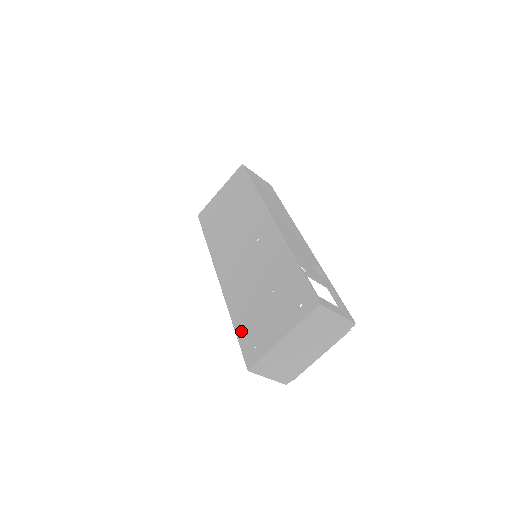
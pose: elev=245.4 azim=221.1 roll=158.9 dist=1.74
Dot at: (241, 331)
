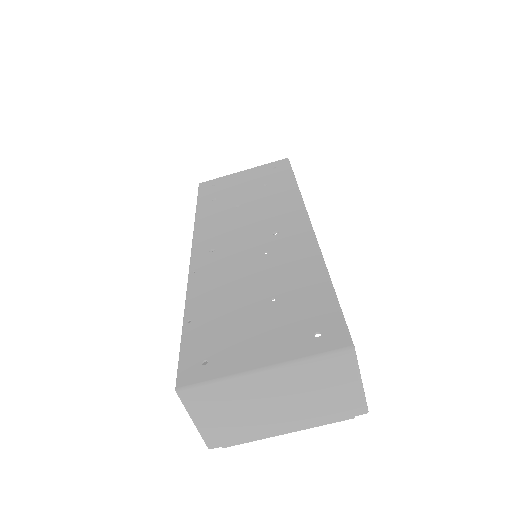
Dot at: (194, 329)
